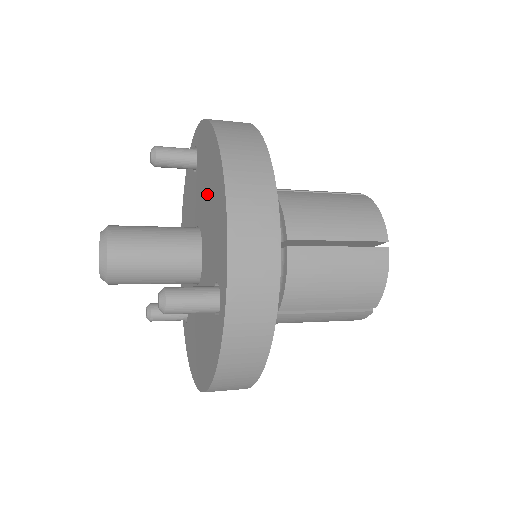
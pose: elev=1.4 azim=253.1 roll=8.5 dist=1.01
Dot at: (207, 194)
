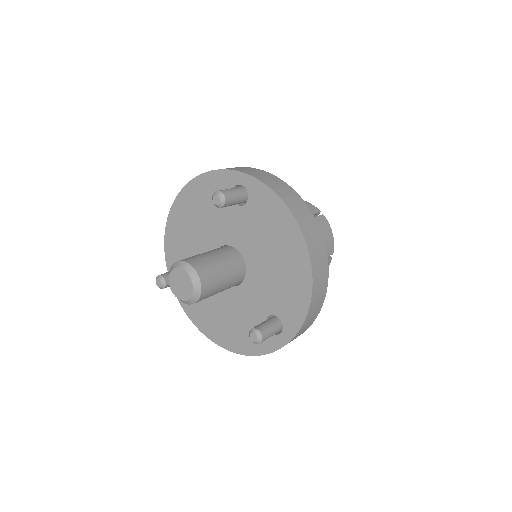
Dot at: (270, 252)
